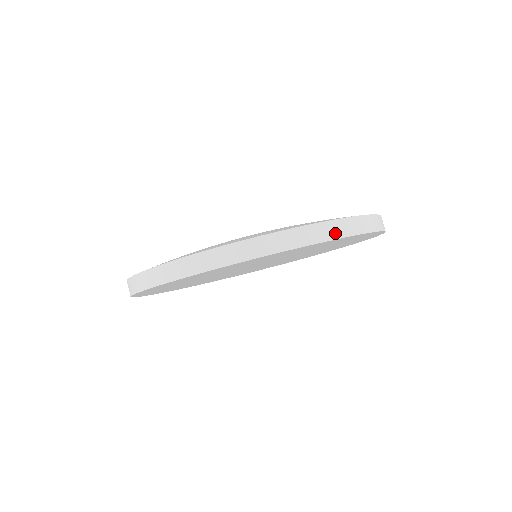
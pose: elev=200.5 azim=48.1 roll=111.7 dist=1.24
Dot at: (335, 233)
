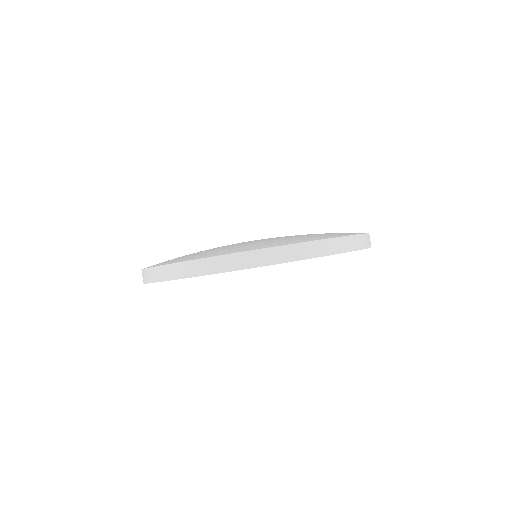
Dot at: (289, 256)
